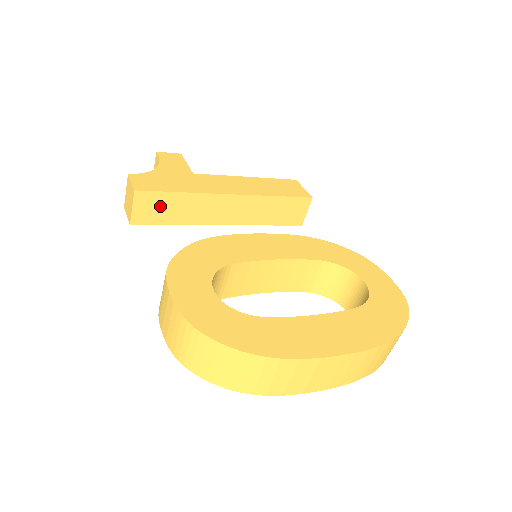
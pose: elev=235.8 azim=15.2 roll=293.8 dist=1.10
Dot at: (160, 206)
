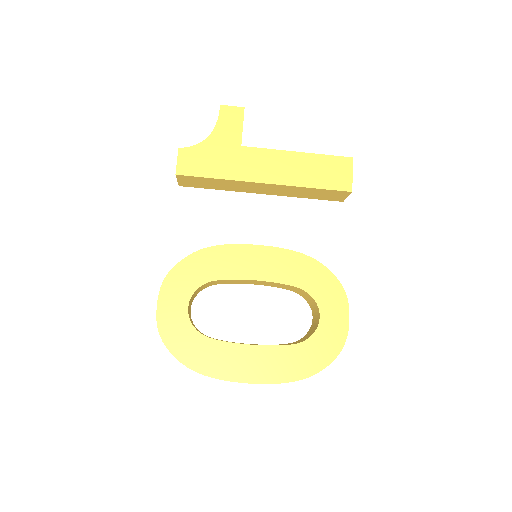
Dot at: (200, 182)
